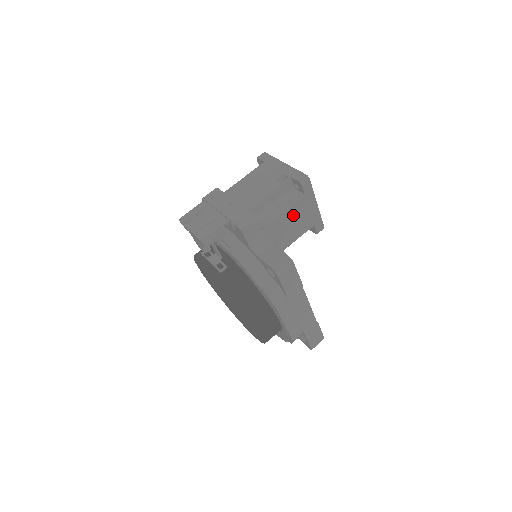
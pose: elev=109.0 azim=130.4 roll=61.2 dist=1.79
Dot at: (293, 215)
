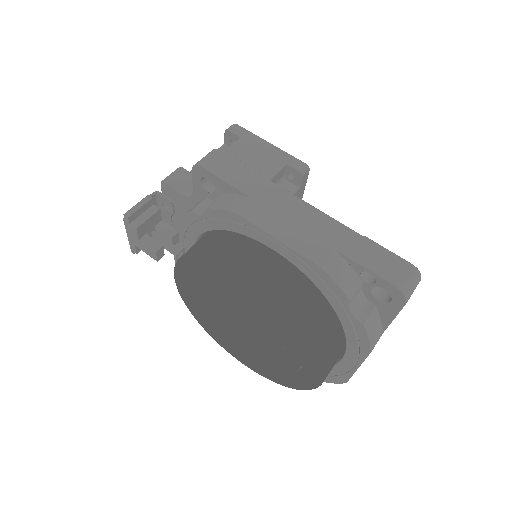
Dot at: (238, 158)
